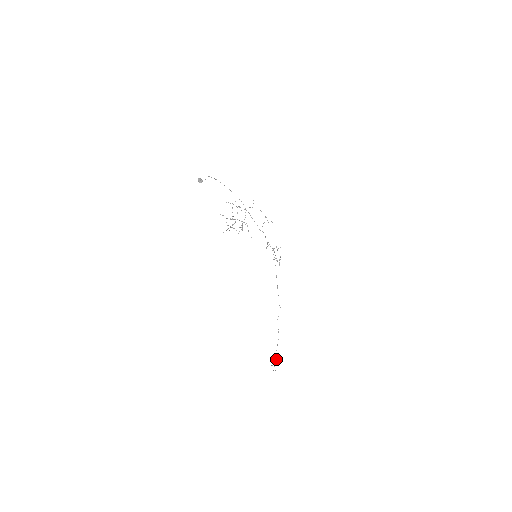
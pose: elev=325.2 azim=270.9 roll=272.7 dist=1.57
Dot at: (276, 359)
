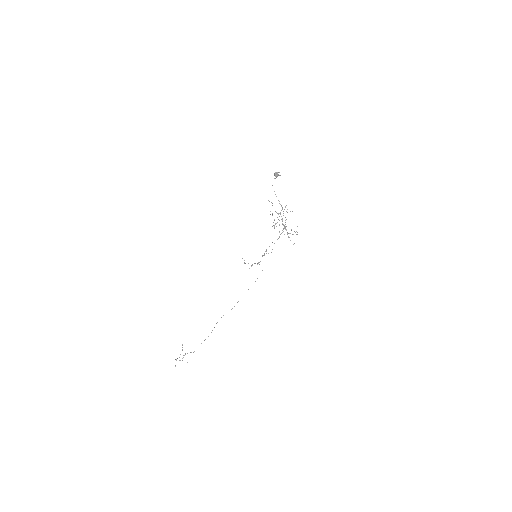
Dot at: occluded
